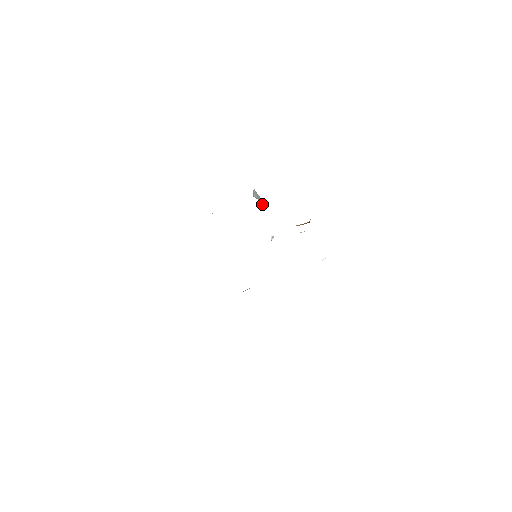
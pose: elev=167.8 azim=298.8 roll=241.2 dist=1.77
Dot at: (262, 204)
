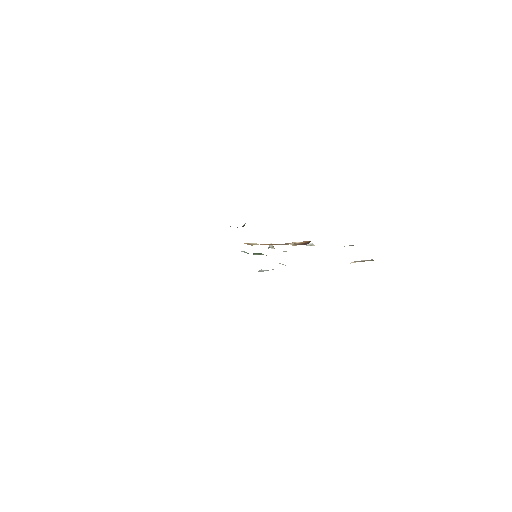
Dot at: occluded
